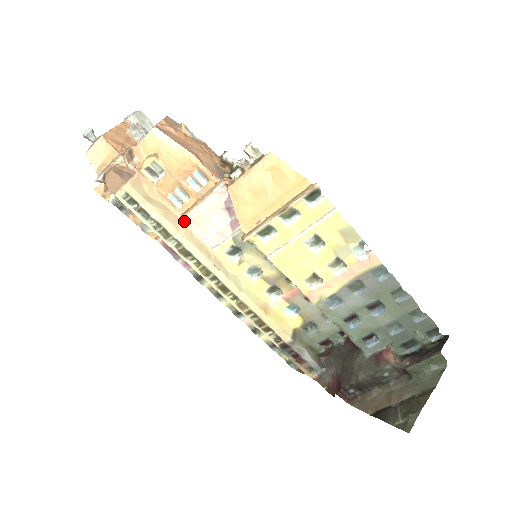
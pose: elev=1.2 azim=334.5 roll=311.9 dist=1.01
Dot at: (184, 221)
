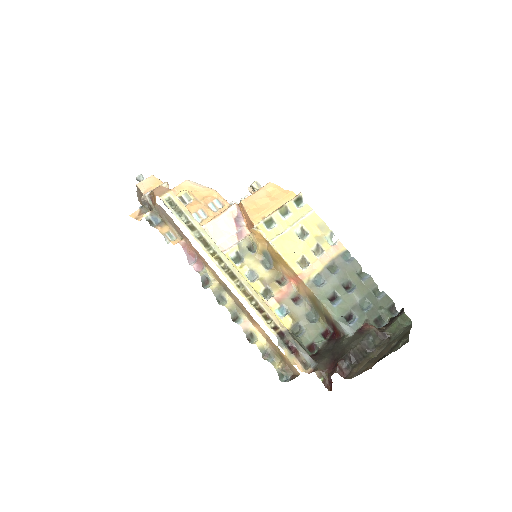
Dot at: occluded
